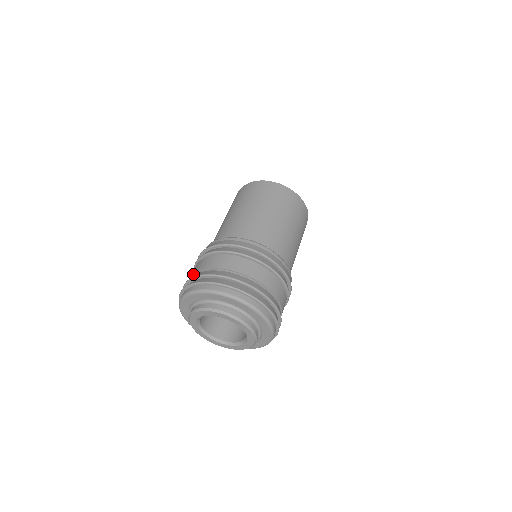
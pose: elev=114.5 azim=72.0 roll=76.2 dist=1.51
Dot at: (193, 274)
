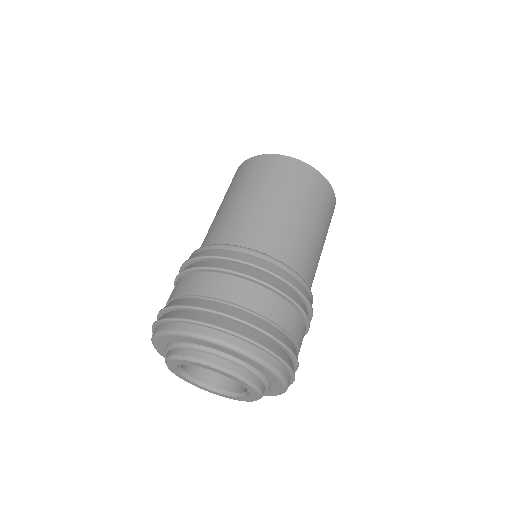
Dot at: (180, 295)
